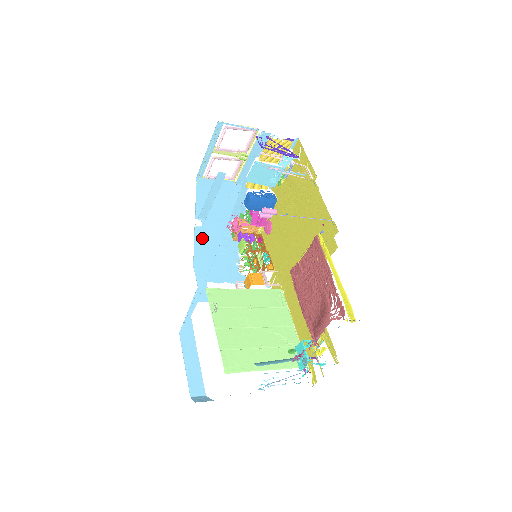
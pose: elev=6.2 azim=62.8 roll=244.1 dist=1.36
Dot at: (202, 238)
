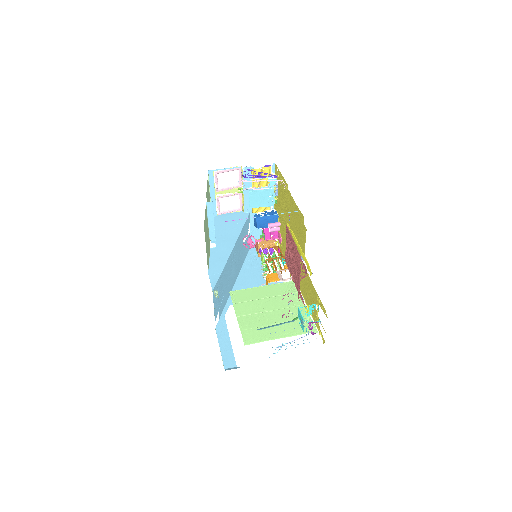
Dot at: (216, 254)
